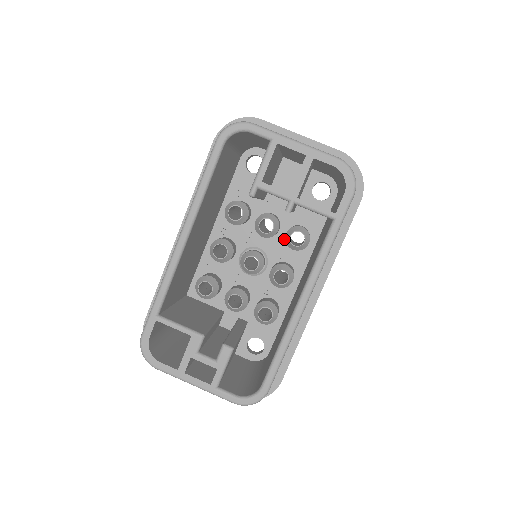
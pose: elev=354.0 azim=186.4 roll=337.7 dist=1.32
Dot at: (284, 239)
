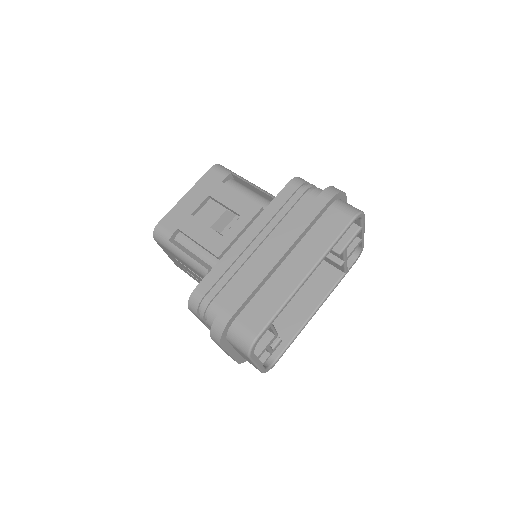
Dot at: occluded
